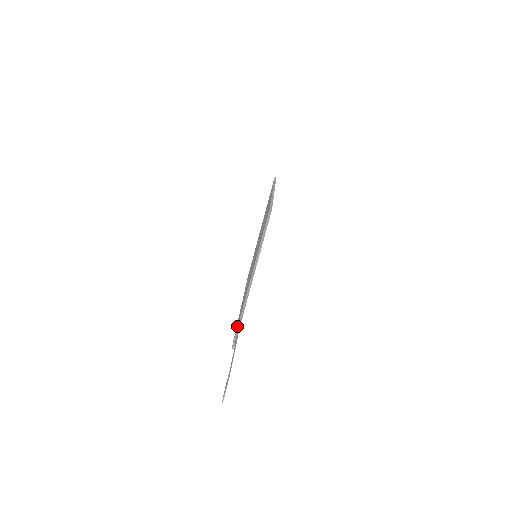
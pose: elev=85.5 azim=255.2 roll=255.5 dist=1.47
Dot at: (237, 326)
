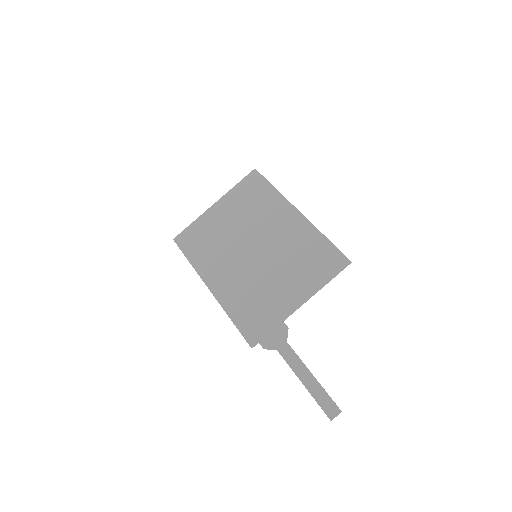
Dot at: (262, 330)
